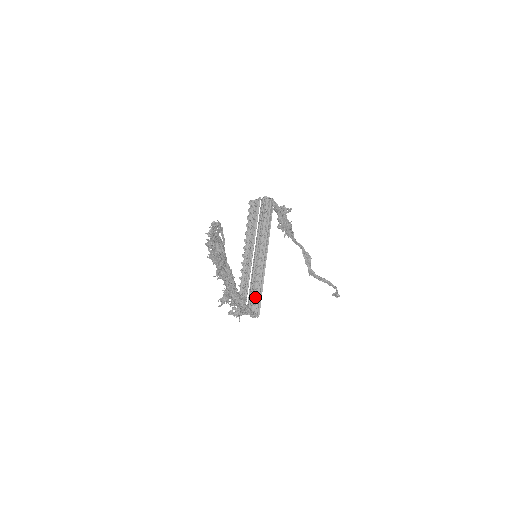
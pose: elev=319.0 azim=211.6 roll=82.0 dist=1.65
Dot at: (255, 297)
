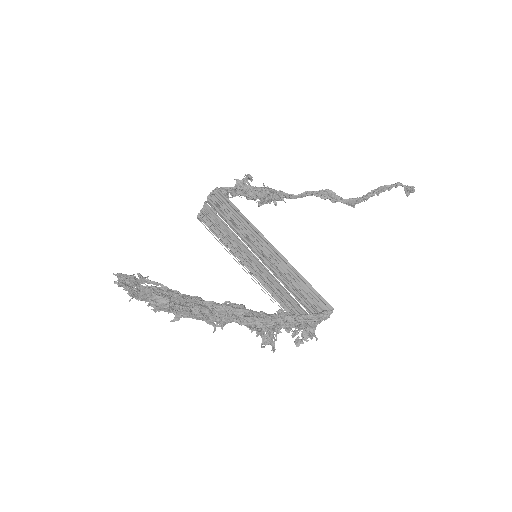
Dot at: (306, 295)
